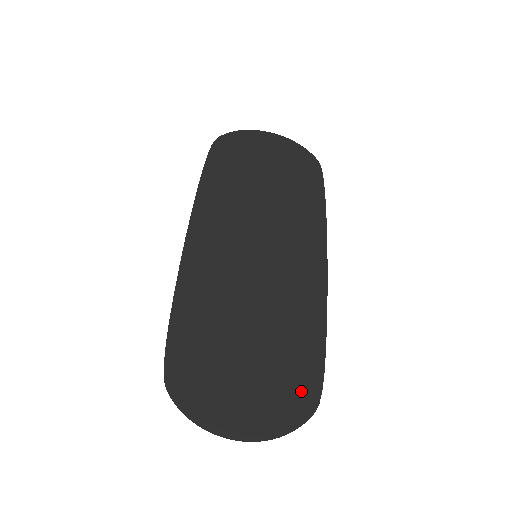
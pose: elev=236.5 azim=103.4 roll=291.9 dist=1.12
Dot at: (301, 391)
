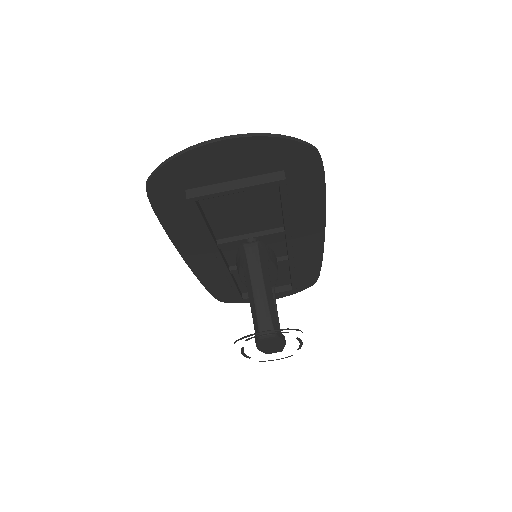
Dot at: (297, 162)
